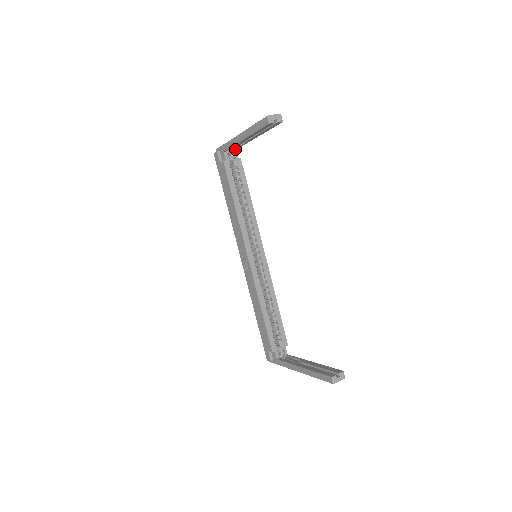
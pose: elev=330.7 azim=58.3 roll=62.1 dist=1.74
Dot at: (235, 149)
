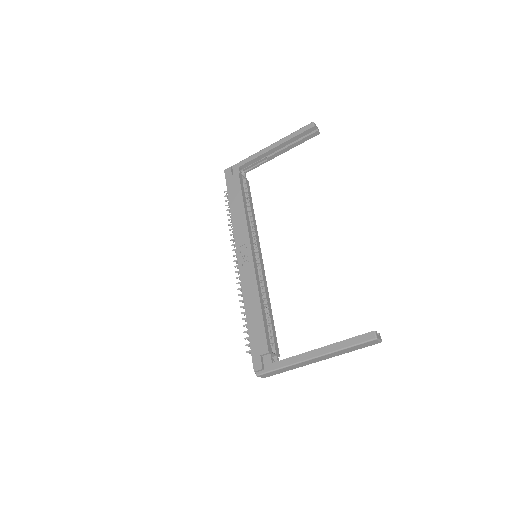
Dot at: (246, 171)
